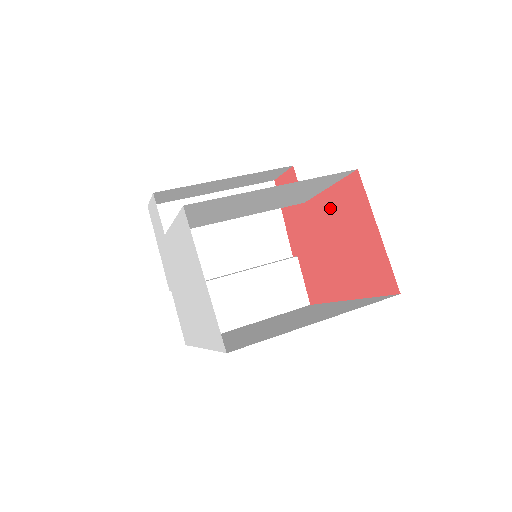
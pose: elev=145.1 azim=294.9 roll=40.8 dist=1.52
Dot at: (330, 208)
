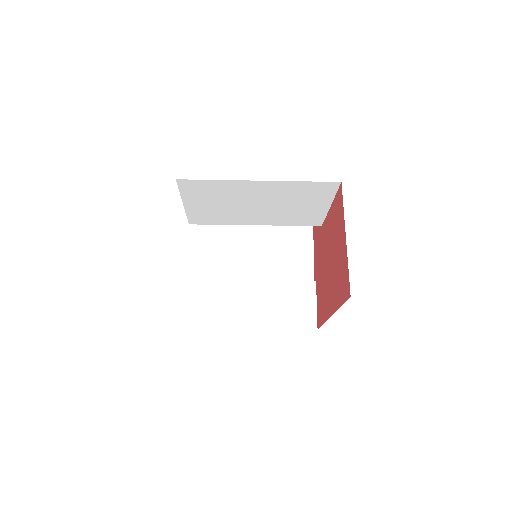
Dot at: (330, 225)
